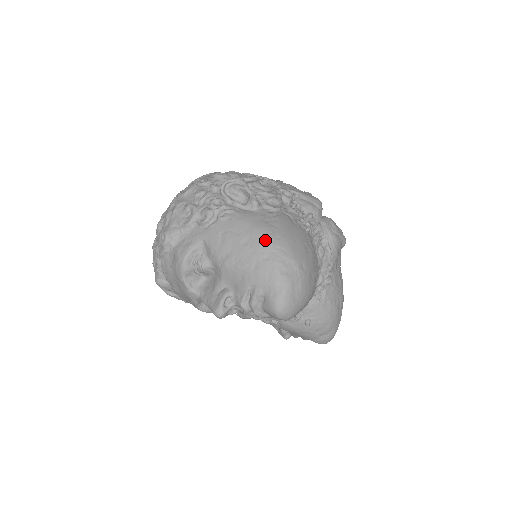
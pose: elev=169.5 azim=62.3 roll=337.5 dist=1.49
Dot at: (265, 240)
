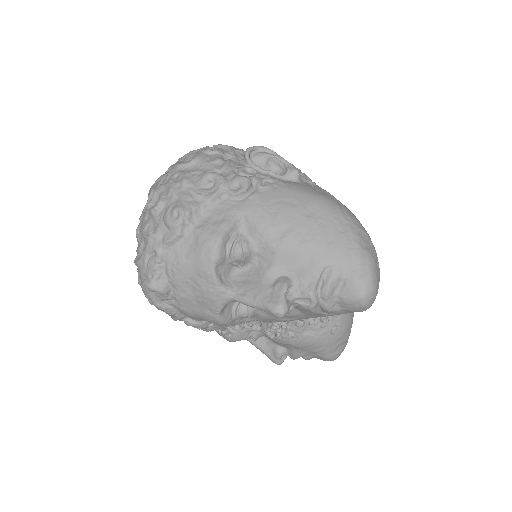
Dot at: (333, 210)
